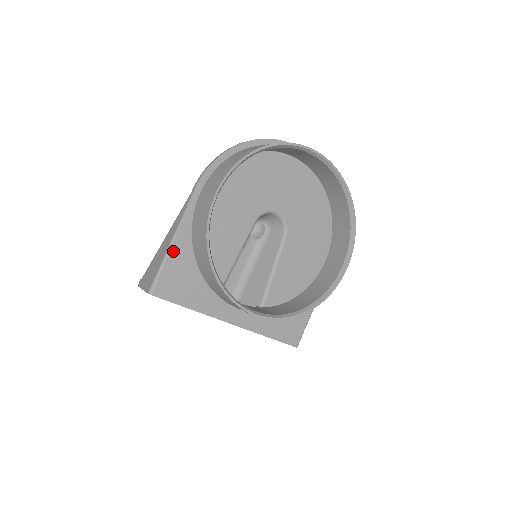
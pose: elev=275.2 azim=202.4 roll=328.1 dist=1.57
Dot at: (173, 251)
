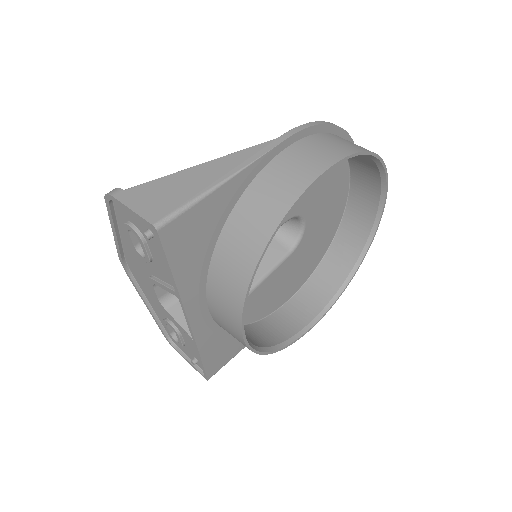
Dot at: (219, 192)
